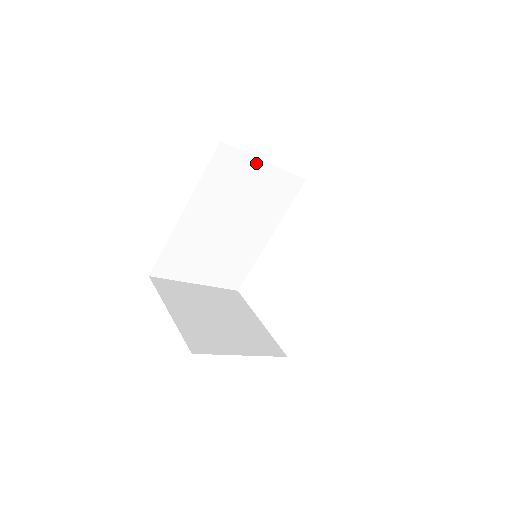
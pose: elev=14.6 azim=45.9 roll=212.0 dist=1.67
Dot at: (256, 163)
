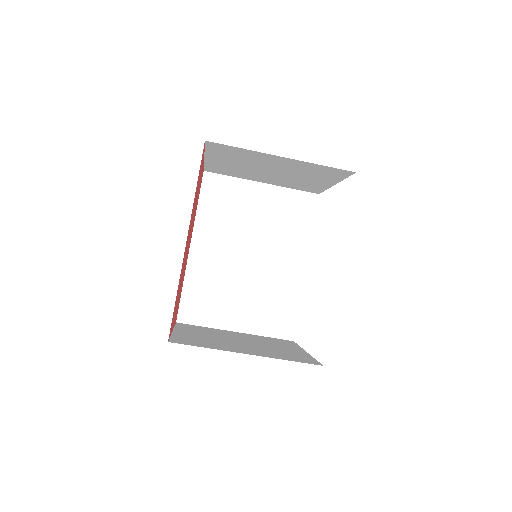
Dot at: (250, 186)
